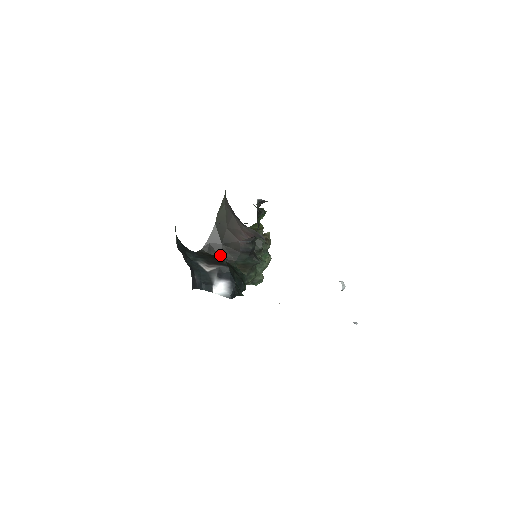
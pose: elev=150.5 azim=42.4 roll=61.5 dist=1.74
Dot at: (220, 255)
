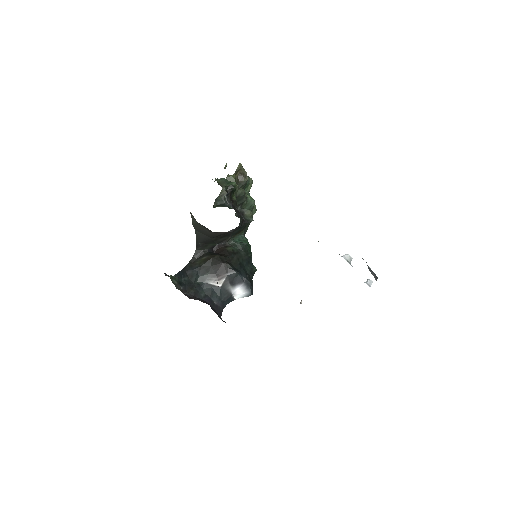
Dot at: (214, 244)
